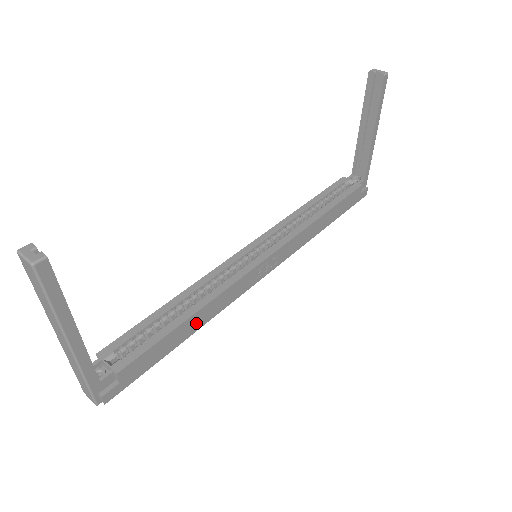
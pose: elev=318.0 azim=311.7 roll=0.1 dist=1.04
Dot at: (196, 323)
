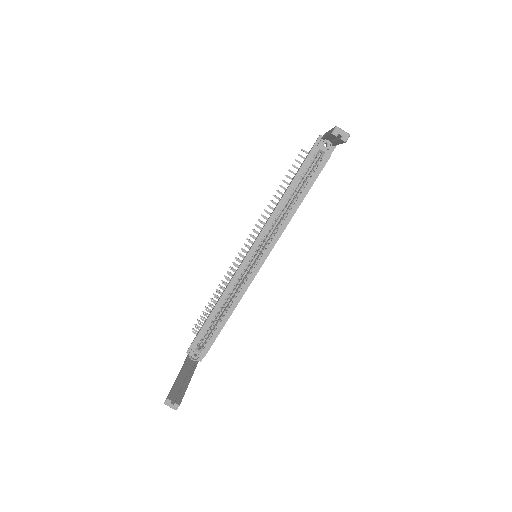
Dot at: occluded
